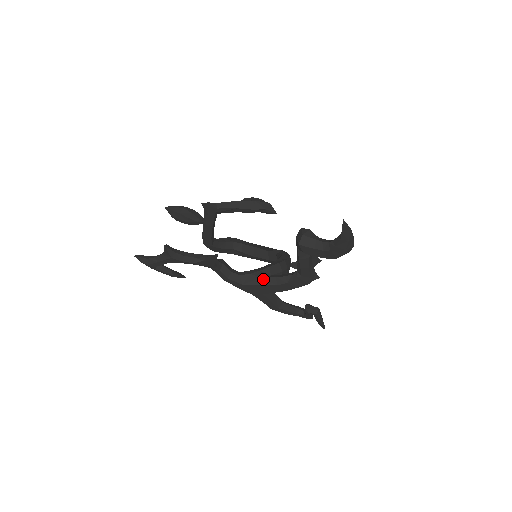
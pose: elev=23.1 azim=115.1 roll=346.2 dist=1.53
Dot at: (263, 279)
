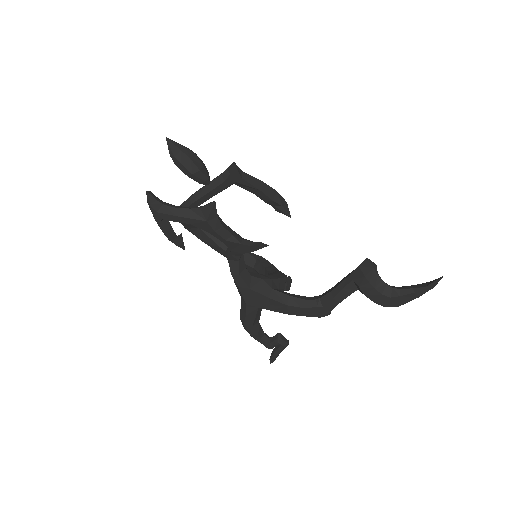
Dot at: (275, 291)
